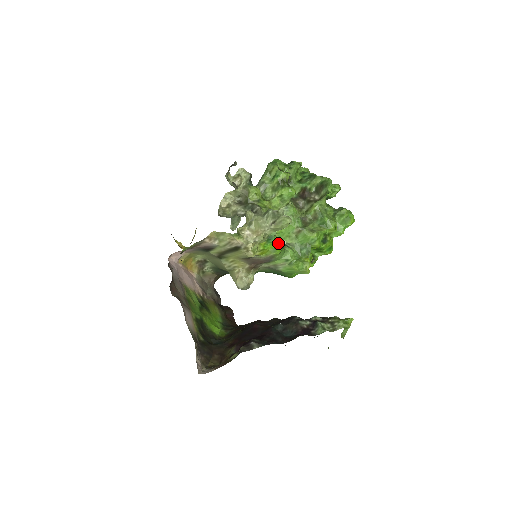
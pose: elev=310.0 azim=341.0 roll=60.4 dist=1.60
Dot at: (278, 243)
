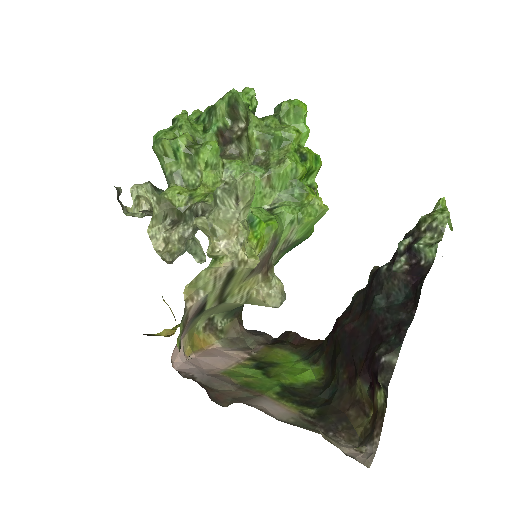
Dot at: (263, 216)
